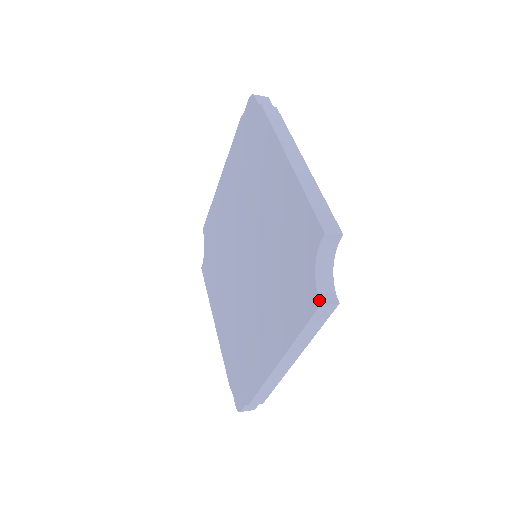
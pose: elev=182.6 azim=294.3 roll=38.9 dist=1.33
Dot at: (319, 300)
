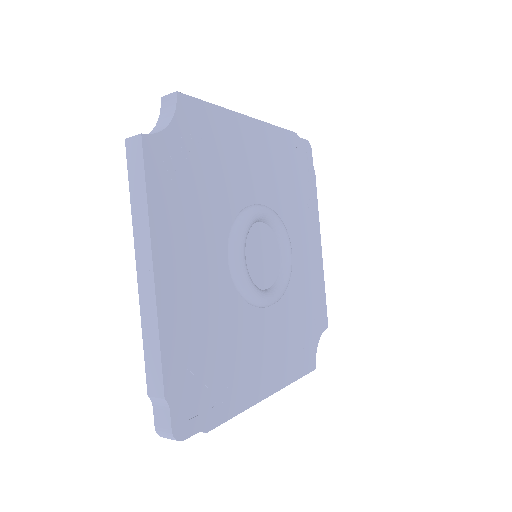
Dot at: (129, 140)
